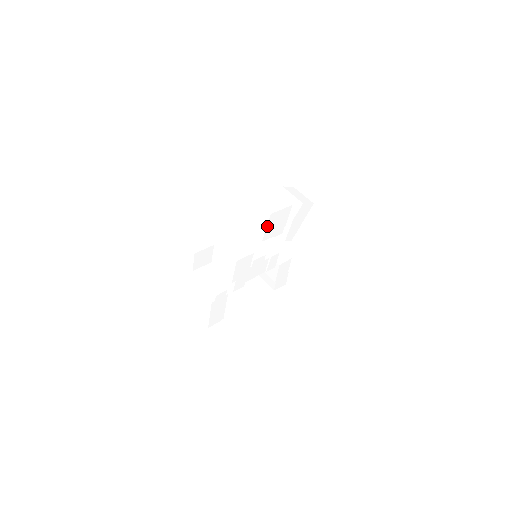
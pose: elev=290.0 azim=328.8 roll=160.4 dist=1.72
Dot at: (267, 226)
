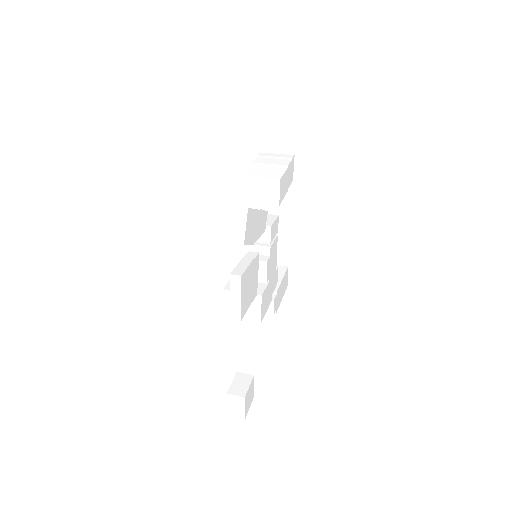
Dot at: (248, 307)
